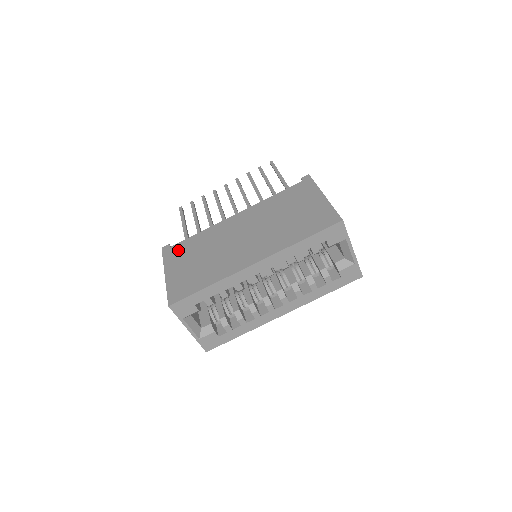
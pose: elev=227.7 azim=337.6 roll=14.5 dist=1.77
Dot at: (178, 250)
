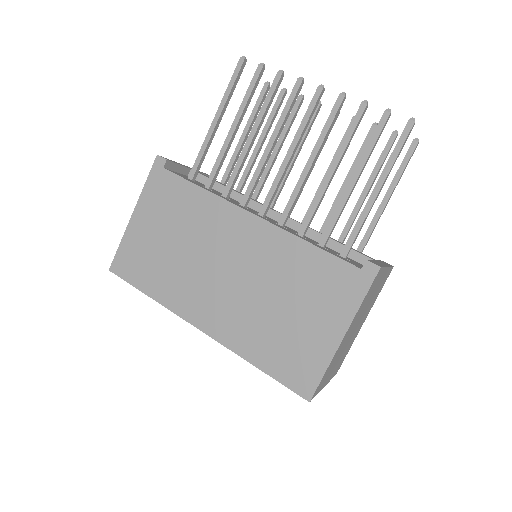
Dot at: (165, 189)
